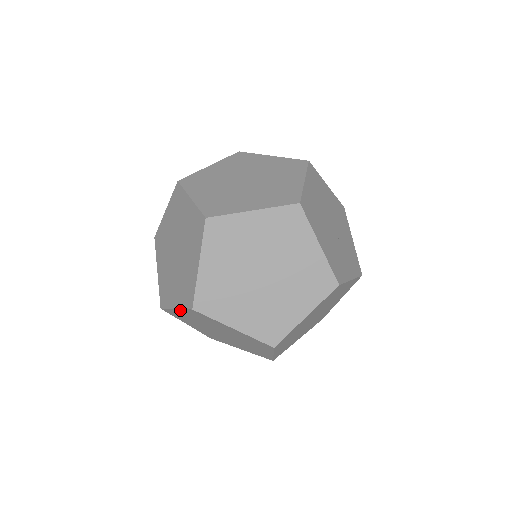
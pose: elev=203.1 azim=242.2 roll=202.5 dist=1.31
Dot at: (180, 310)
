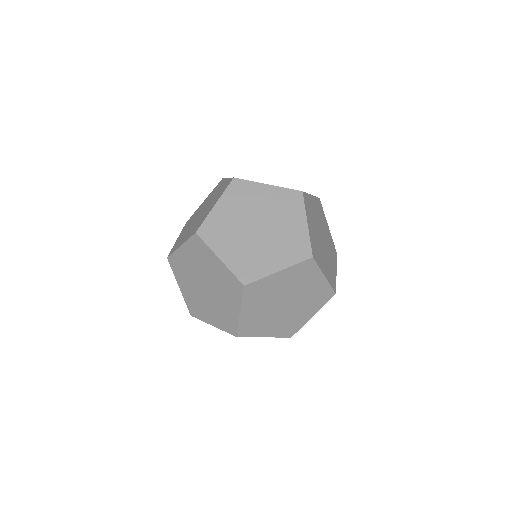
Dot at: (178, 282)
